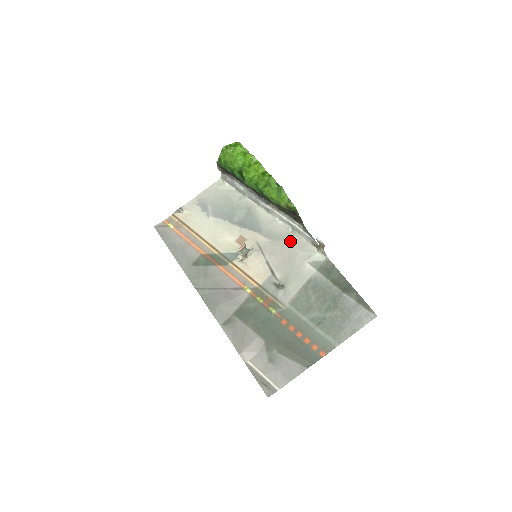
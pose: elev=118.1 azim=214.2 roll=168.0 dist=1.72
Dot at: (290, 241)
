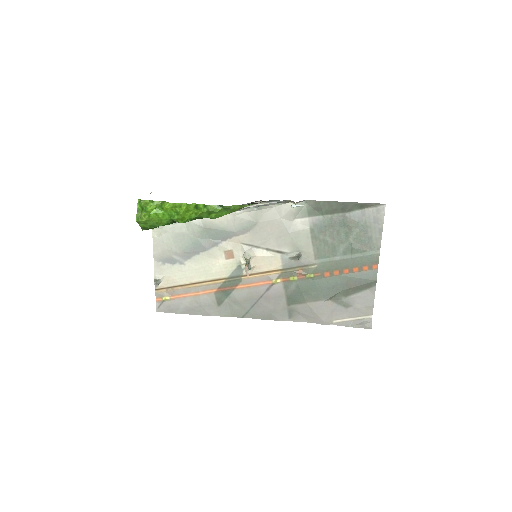
Dot at: (265, 218)
